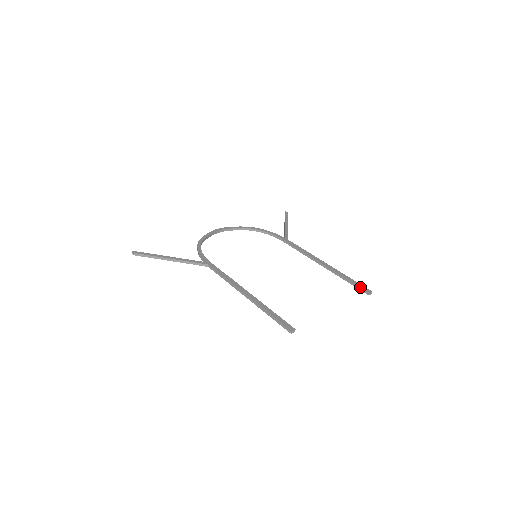
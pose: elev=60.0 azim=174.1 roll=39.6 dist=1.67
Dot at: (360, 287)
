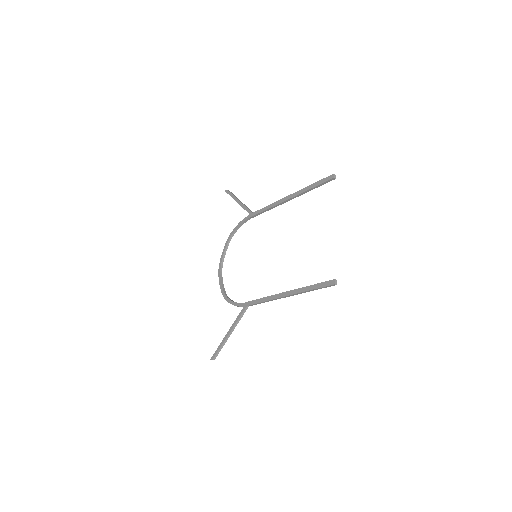
Dot at: (324, 182)
